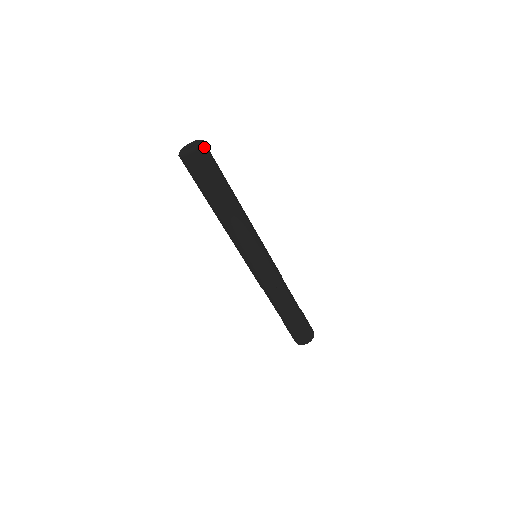
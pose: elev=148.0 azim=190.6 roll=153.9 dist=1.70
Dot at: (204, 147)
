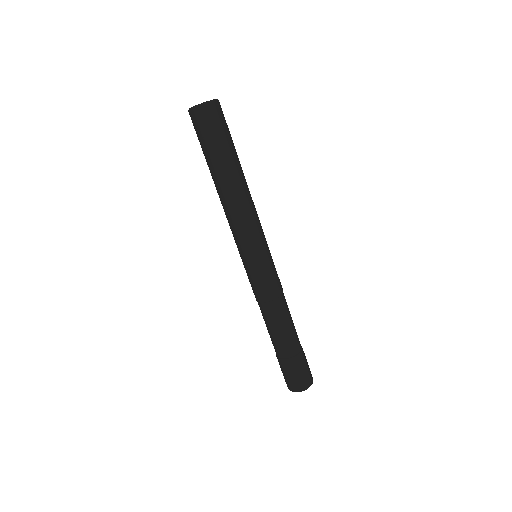
Dot at: (206, 107)
